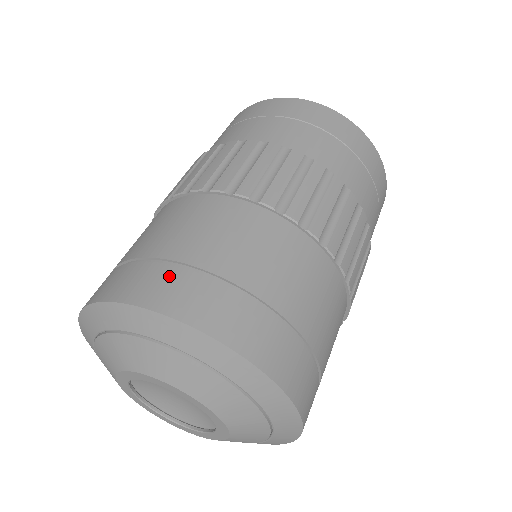
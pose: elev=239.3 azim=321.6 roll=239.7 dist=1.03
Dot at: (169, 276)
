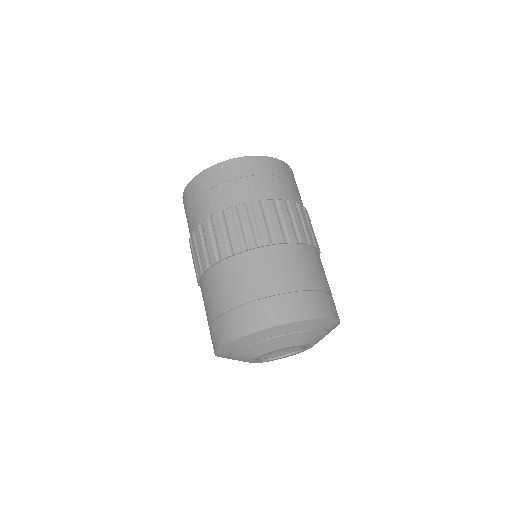
Dot at: (300, 300)
